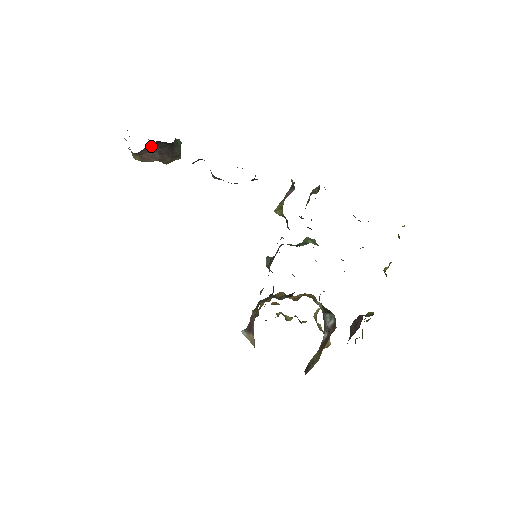
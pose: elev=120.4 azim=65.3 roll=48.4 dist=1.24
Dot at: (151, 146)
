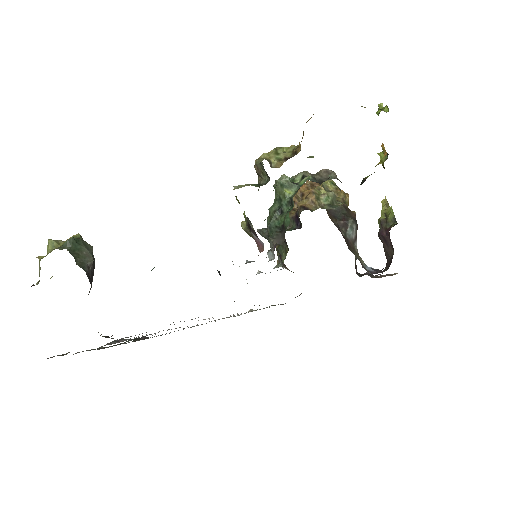
Dot at: occluded
